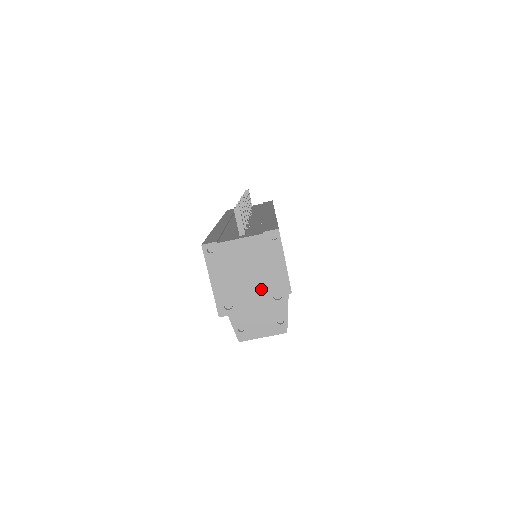
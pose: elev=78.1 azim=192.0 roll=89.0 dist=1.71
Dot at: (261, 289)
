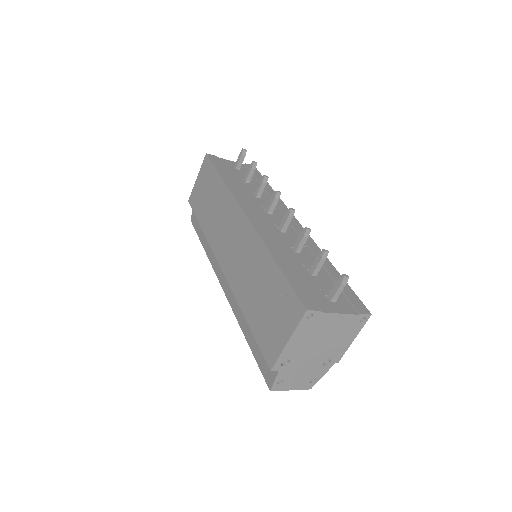
Dot at: (321, 355)
